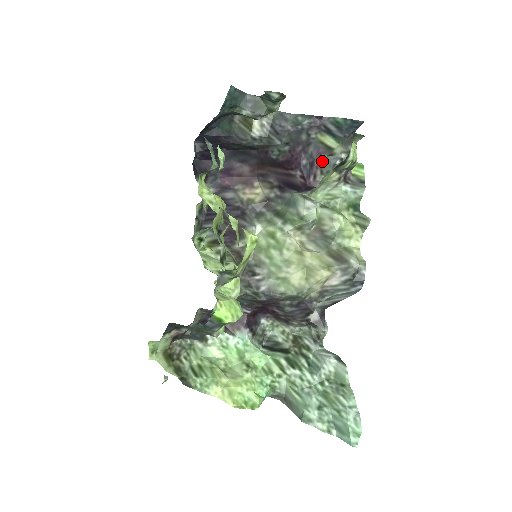
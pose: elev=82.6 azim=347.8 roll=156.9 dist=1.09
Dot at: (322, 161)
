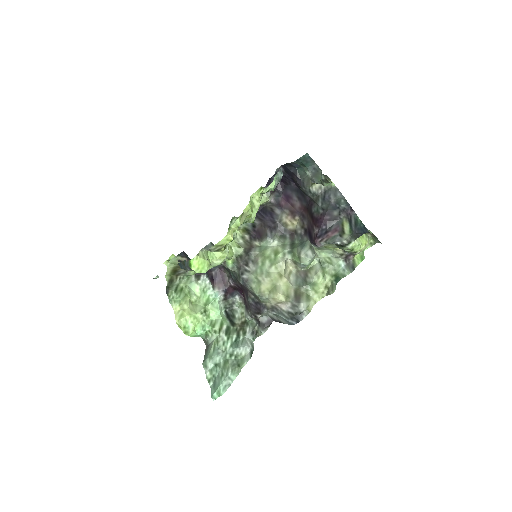
Dot at: (333, 235)
